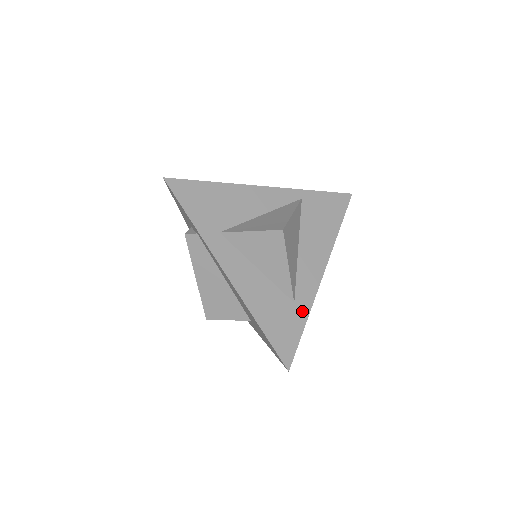
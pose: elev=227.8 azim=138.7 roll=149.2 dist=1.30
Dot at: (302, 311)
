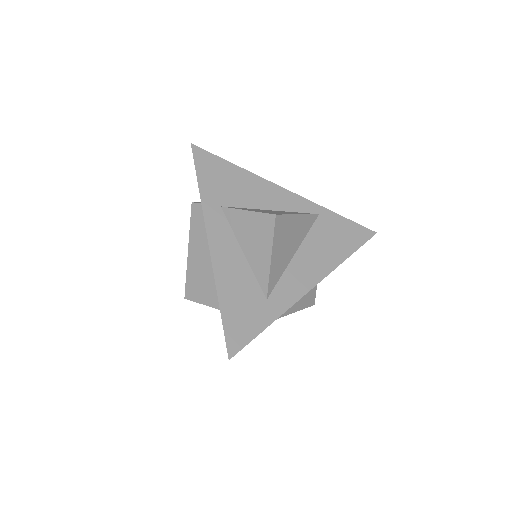
Dot at: (272, 311)
